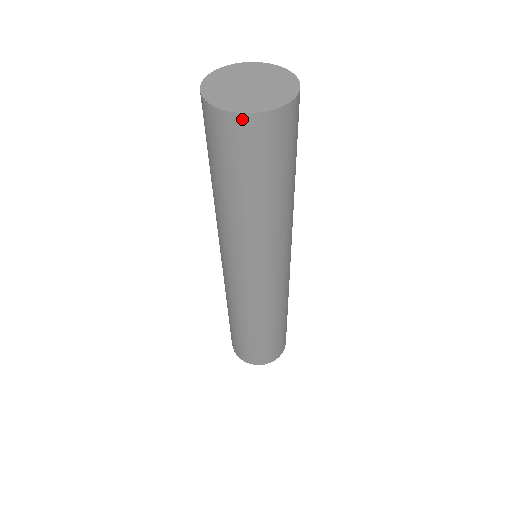
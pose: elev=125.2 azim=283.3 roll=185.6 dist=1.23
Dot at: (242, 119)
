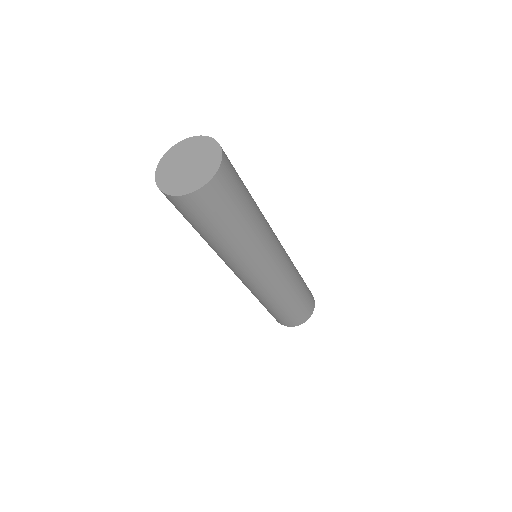
Dot at: (162, 192)
